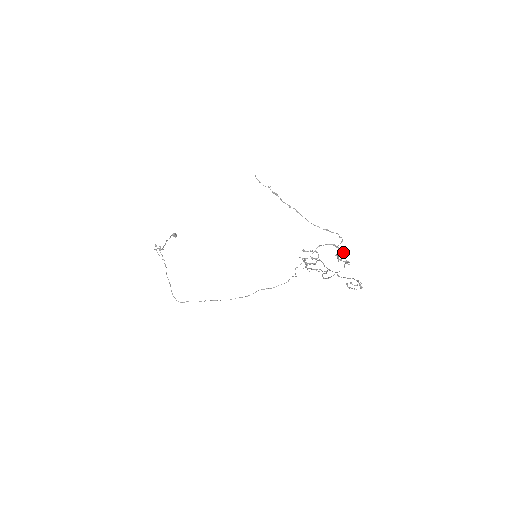
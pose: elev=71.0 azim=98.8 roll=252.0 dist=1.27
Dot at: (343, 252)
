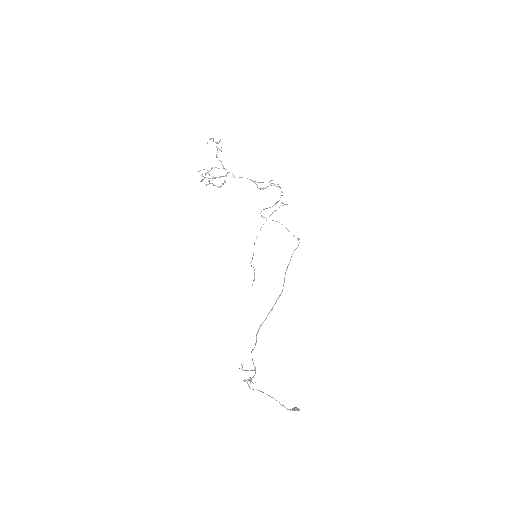
Dot at: occluded
